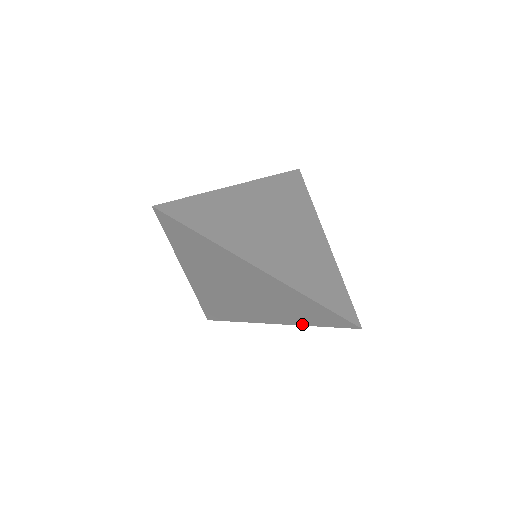
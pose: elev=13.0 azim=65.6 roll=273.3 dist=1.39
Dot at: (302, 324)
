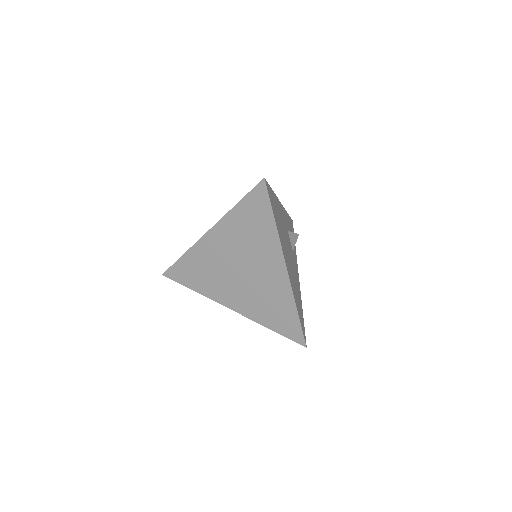
Dot at: occluded
